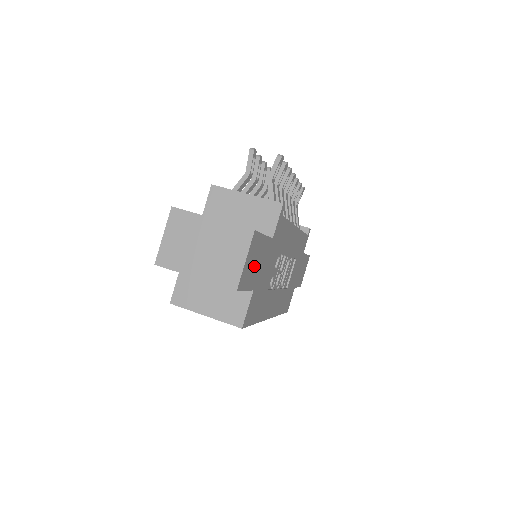
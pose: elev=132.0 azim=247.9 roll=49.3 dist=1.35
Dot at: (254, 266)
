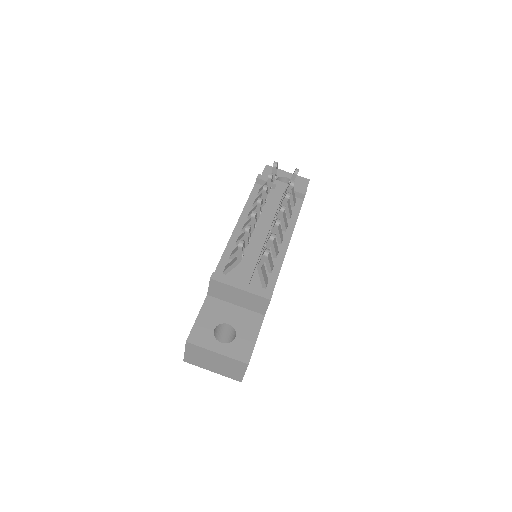
Dot at: occluded
